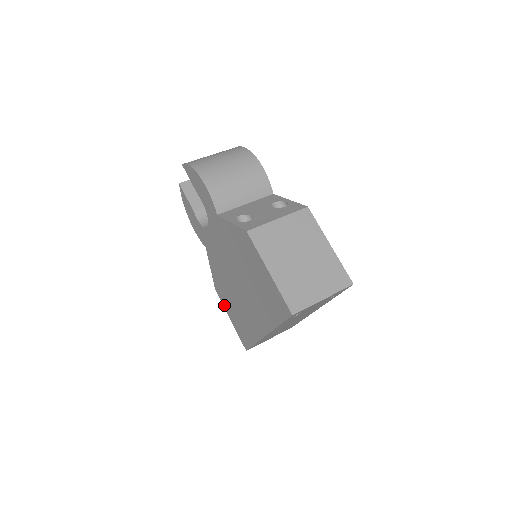
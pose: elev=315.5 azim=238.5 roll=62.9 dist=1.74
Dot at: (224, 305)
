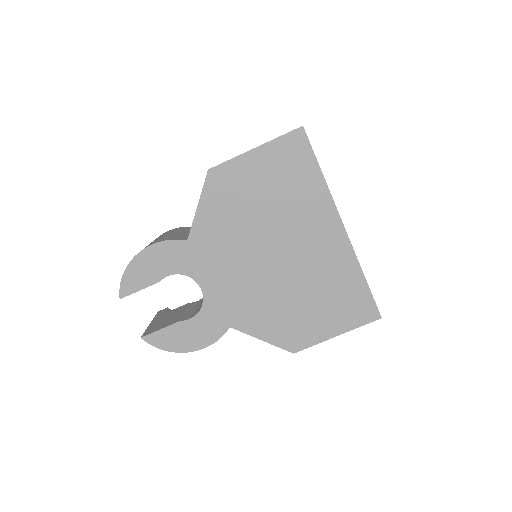
Dot at: (315, 339)
